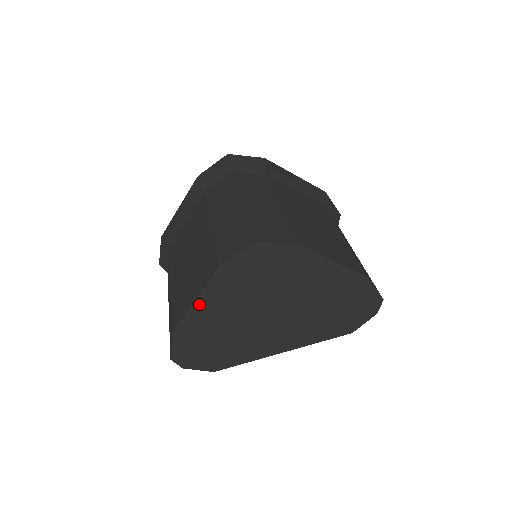
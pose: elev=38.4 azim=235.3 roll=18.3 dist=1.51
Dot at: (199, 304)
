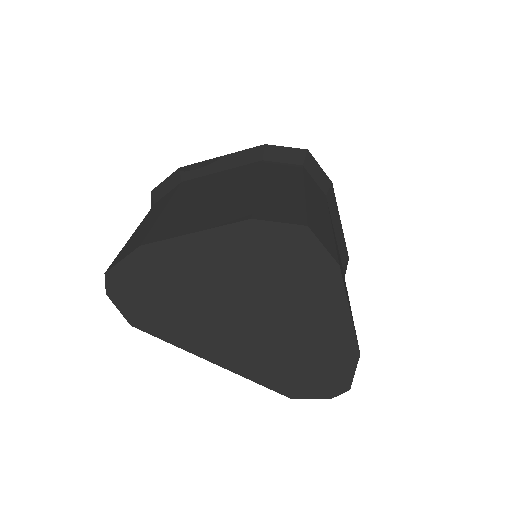
Dot at: (194, 239)
